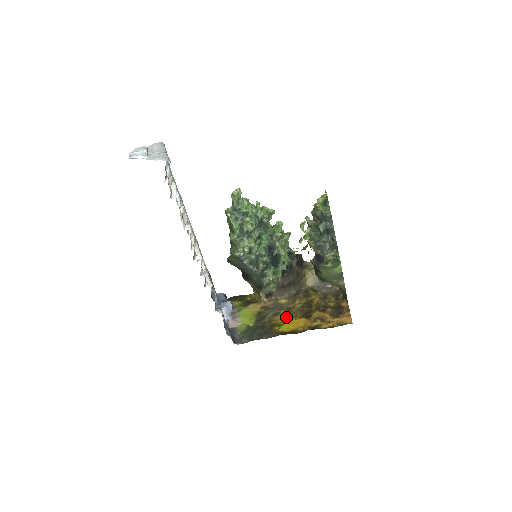
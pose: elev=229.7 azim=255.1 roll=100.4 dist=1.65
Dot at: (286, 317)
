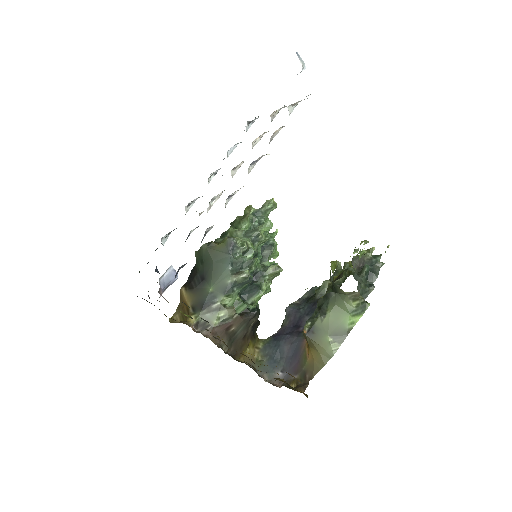
Dot at: occluded
